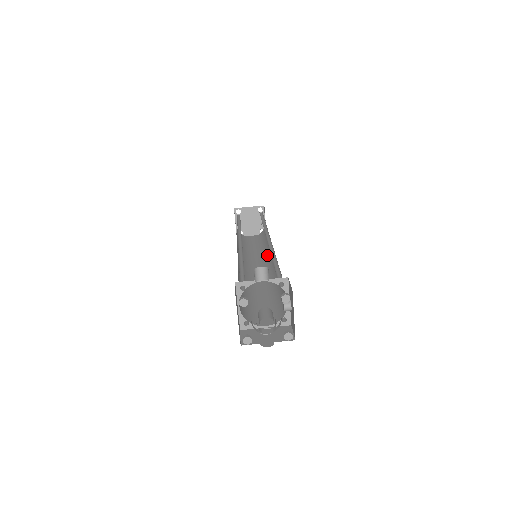
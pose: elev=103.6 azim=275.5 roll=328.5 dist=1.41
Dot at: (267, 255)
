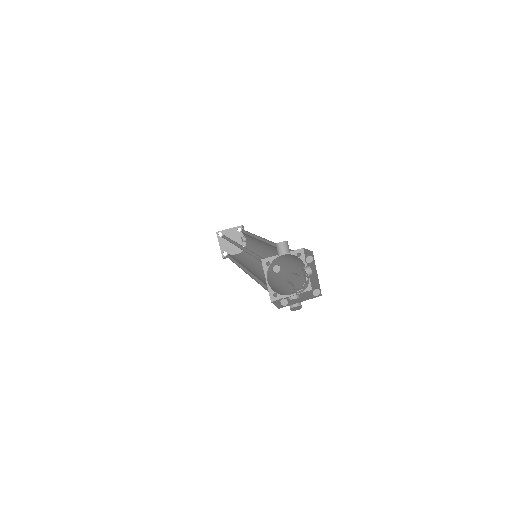
Dot at: occluded
